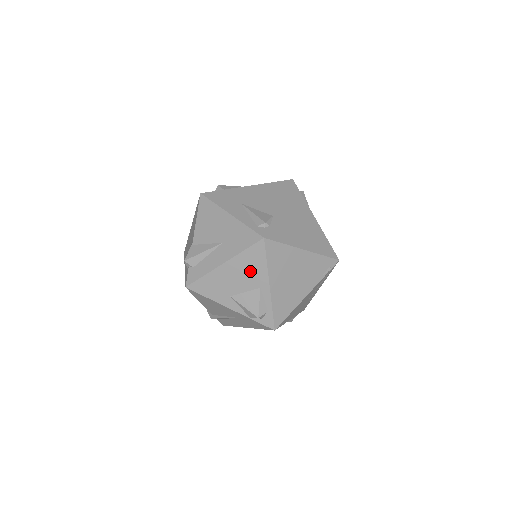
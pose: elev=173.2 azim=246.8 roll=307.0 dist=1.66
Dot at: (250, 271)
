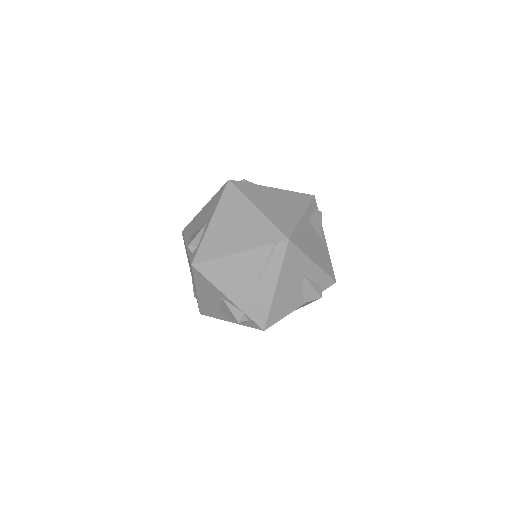
Dot at: (210, 210)
